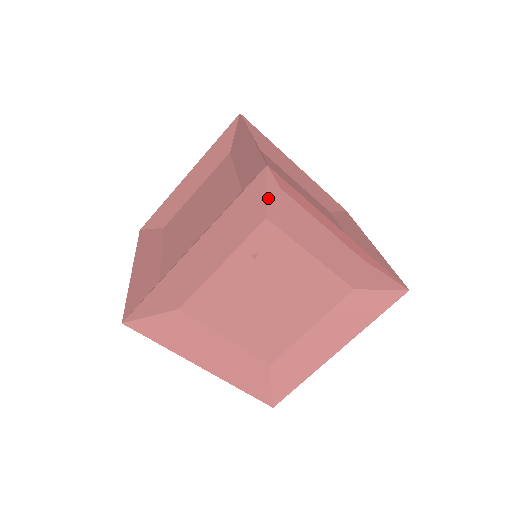
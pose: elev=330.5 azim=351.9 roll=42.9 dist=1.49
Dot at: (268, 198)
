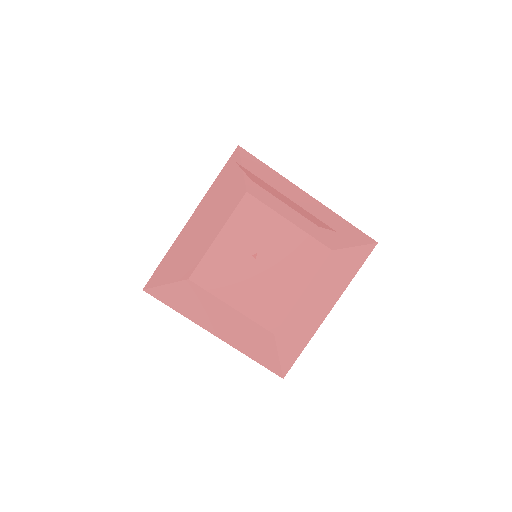
Dot at: (244, 173)
